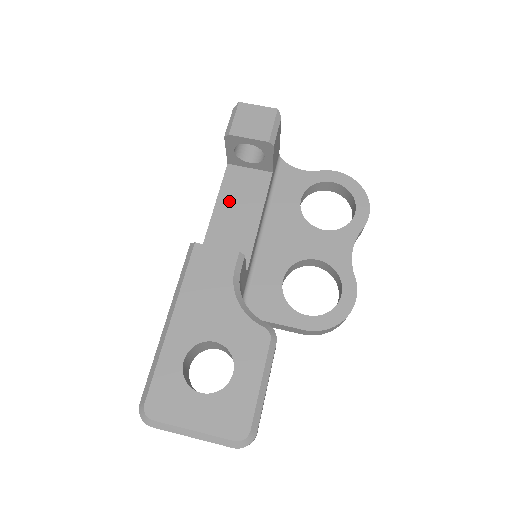
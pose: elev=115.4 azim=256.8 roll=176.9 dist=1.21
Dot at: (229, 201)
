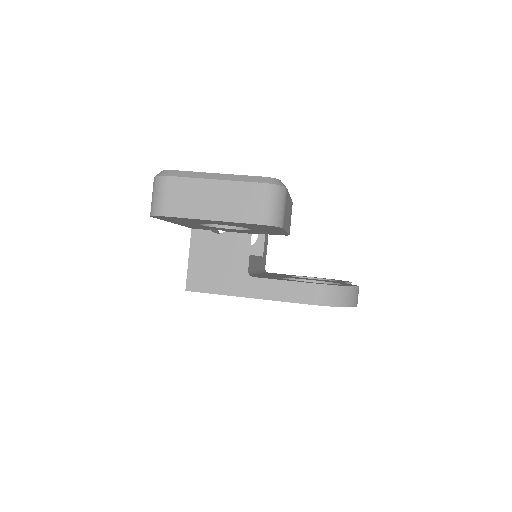
Dot at: occluded
